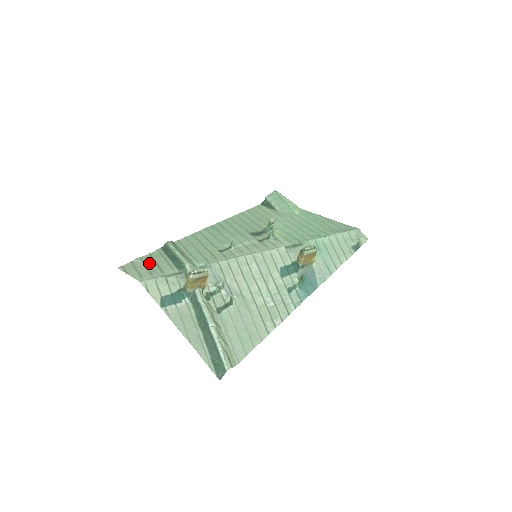
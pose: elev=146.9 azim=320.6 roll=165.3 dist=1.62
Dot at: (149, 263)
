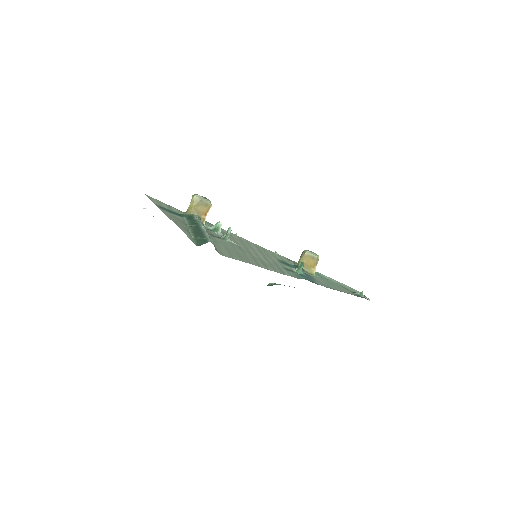
Dot at: occluded
